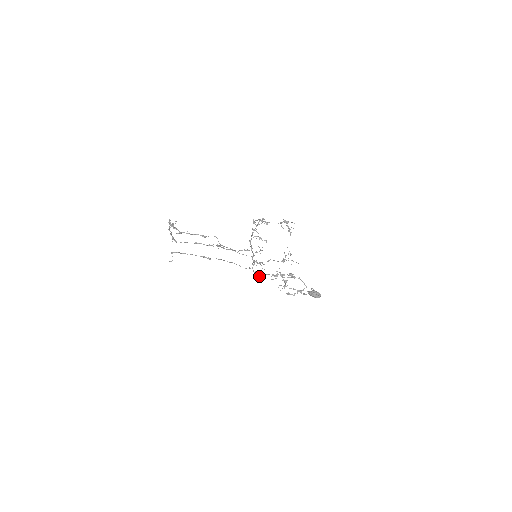
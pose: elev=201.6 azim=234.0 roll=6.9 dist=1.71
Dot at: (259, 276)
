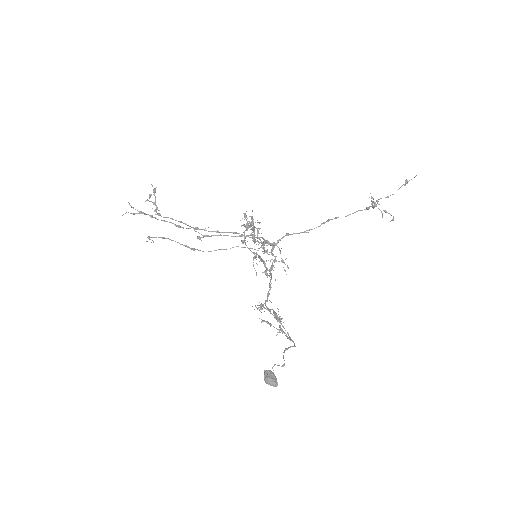
Dot at: (282, 262)
